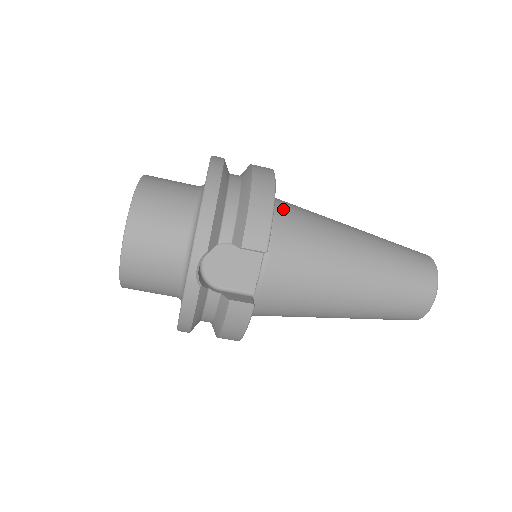
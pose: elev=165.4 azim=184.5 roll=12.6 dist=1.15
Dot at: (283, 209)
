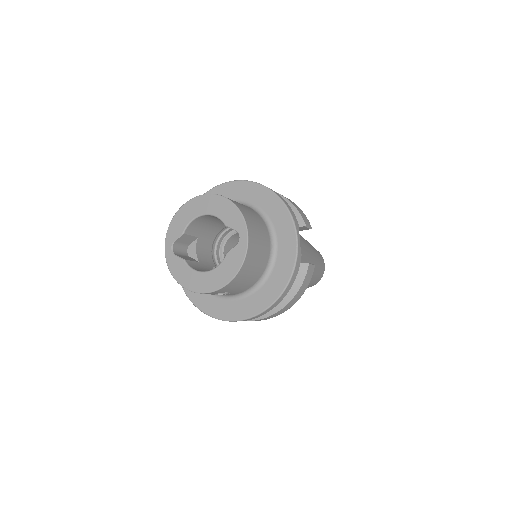
Dot at: occluded
